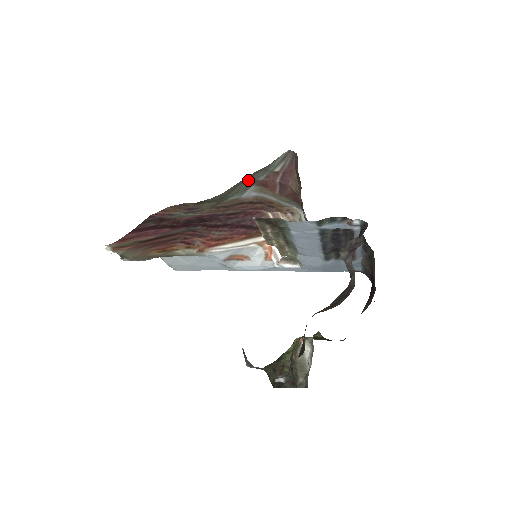
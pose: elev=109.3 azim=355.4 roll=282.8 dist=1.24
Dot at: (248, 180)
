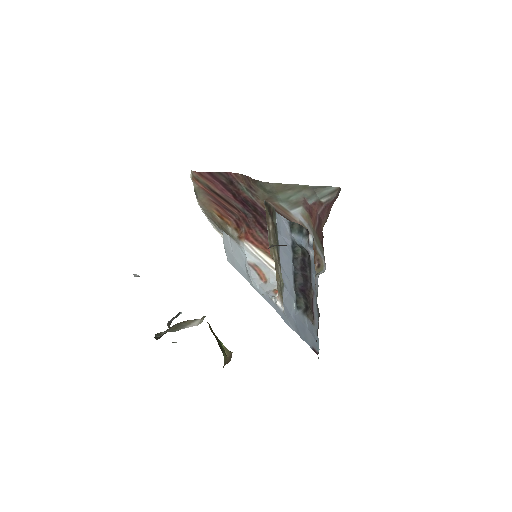
Dot at: (298, 193)
